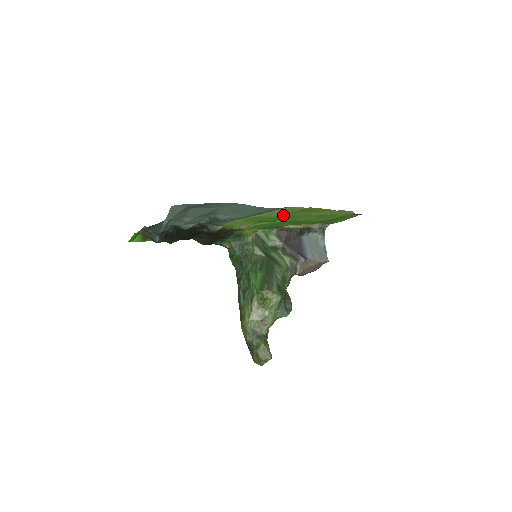
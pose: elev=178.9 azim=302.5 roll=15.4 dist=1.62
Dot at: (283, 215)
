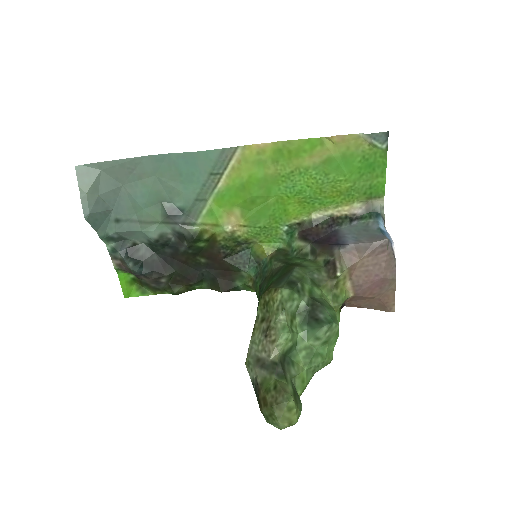
Dot at: (258, 175)
